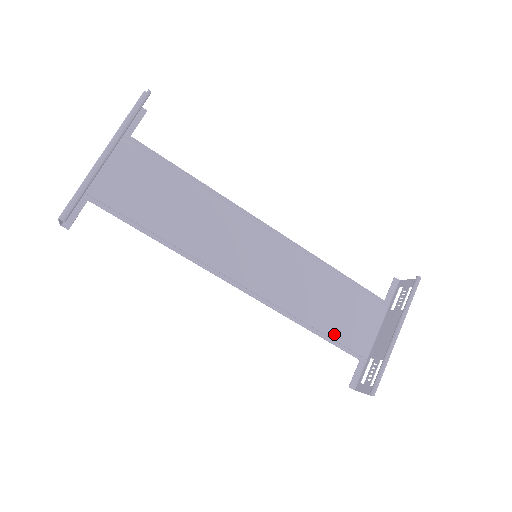
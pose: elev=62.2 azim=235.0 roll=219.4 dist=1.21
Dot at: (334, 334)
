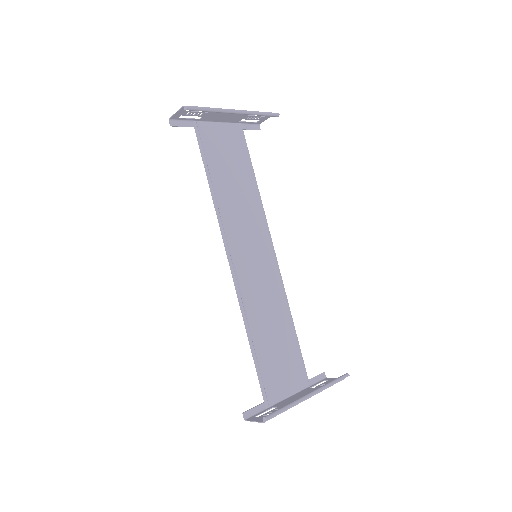
Dot at: (262, 362)
